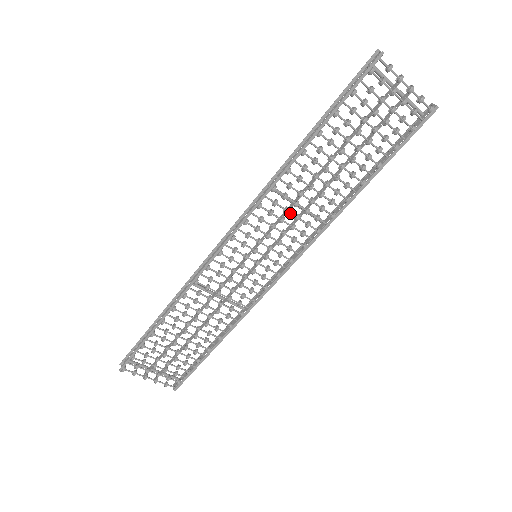
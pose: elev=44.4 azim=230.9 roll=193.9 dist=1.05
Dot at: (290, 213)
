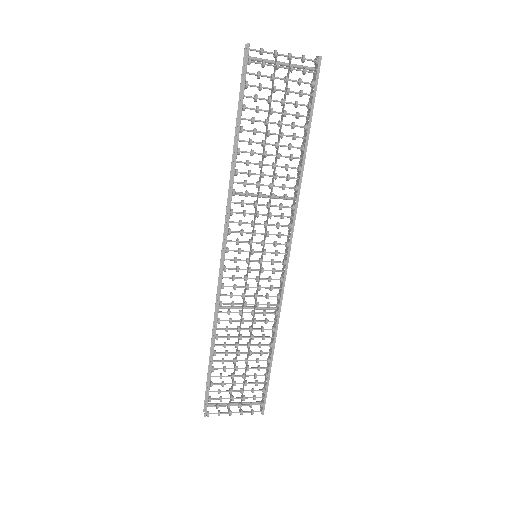
Dot at: (260, 205)
